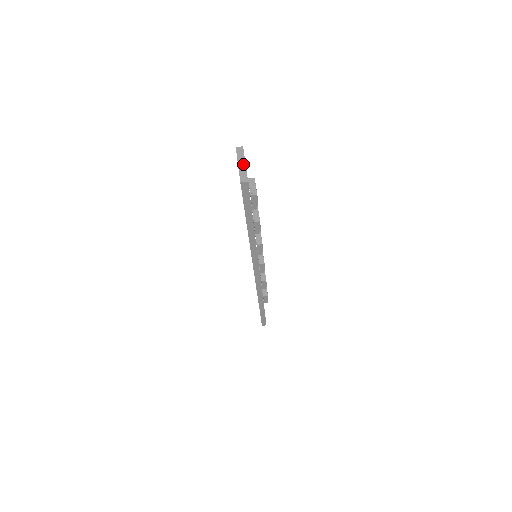
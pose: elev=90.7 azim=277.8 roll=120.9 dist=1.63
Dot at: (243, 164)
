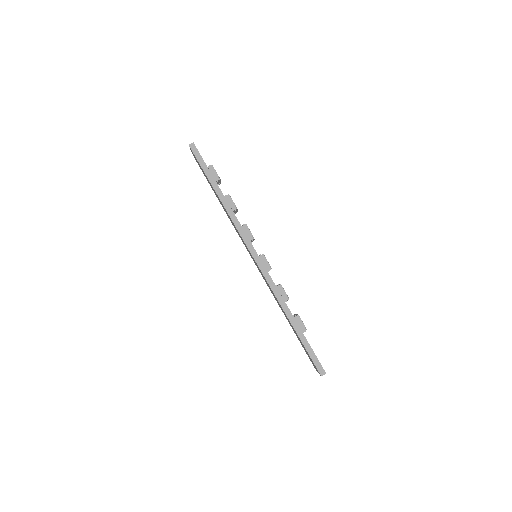
Dot at: occluded
